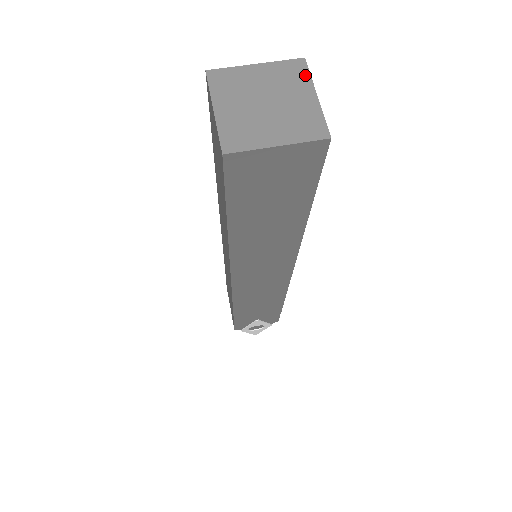
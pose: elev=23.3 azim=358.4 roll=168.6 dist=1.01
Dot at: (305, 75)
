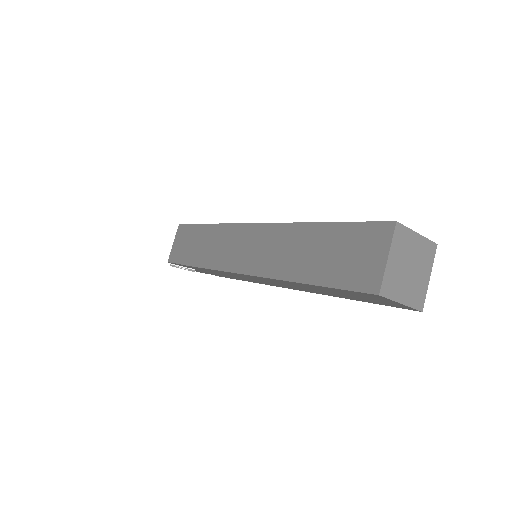
Dot at: (432, 258)
